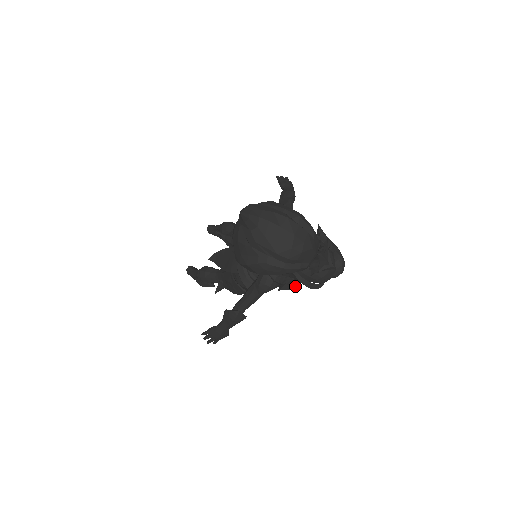
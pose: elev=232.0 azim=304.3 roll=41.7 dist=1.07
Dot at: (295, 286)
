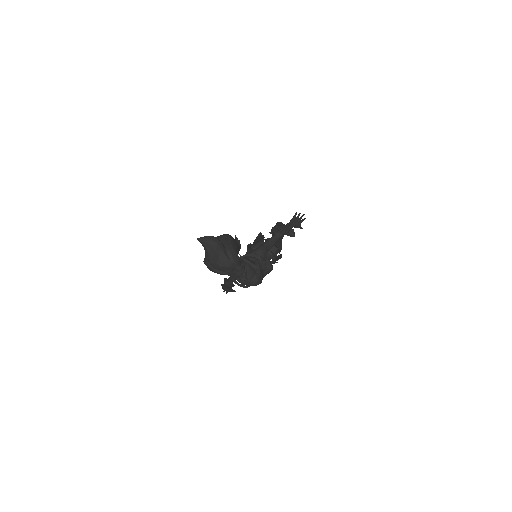
Dot at: occluded
